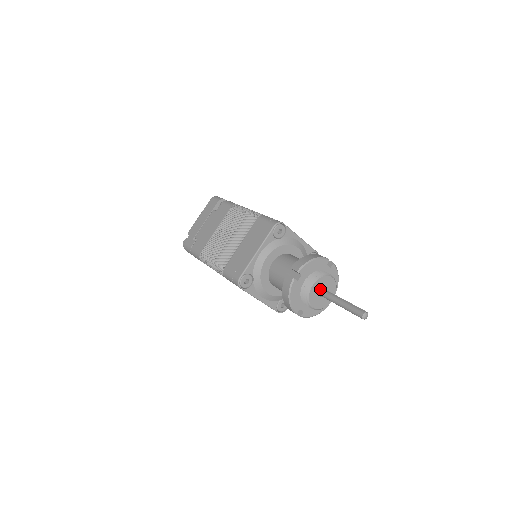
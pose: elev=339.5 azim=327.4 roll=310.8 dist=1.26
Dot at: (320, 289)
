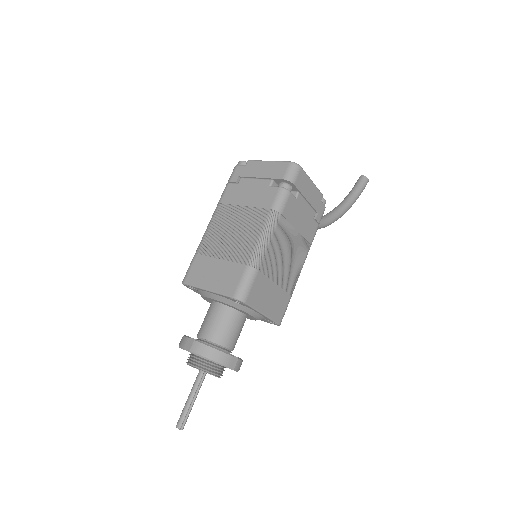
Dot at: occluded
